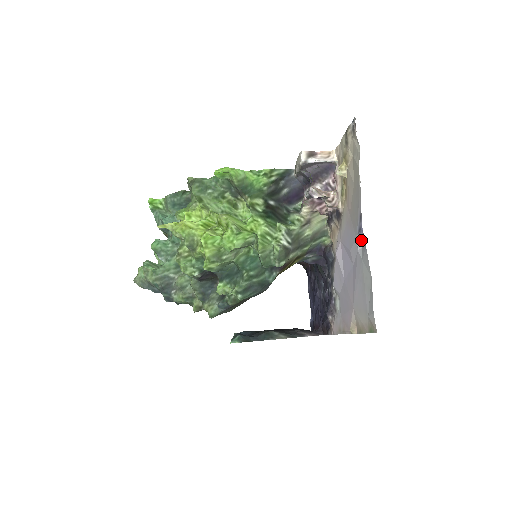
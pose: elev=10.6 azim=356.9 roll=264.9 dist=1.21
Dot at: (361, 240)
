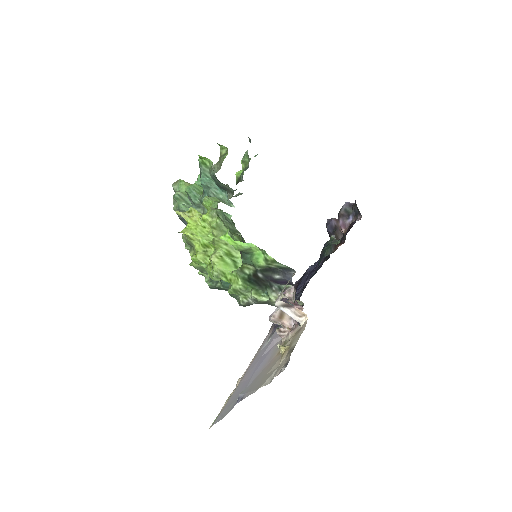
Dot at: occluded
